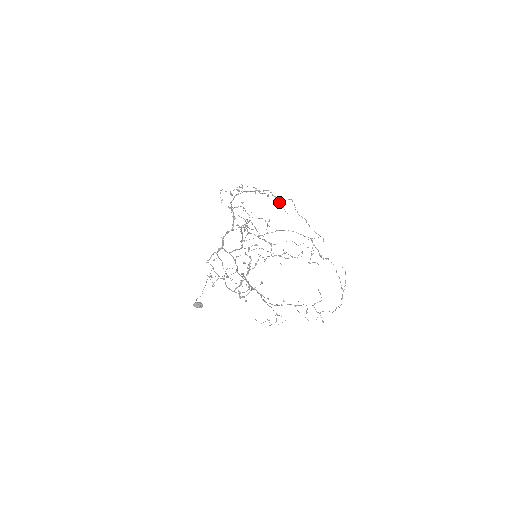
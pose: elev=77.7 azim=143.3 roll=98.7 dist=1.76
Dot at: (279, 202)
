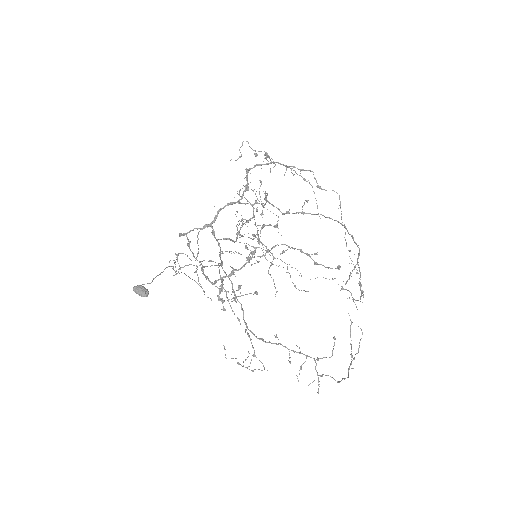
Dot at: occluded
